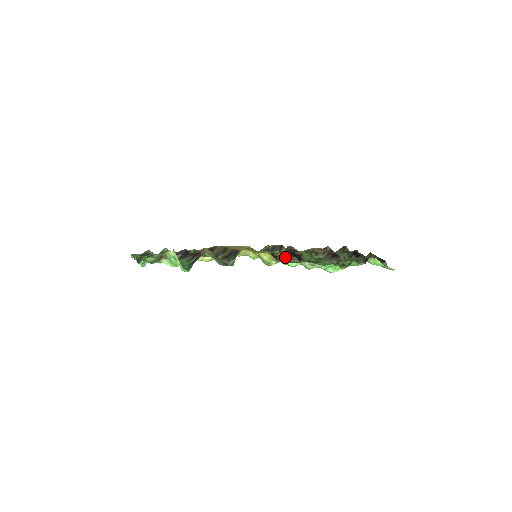
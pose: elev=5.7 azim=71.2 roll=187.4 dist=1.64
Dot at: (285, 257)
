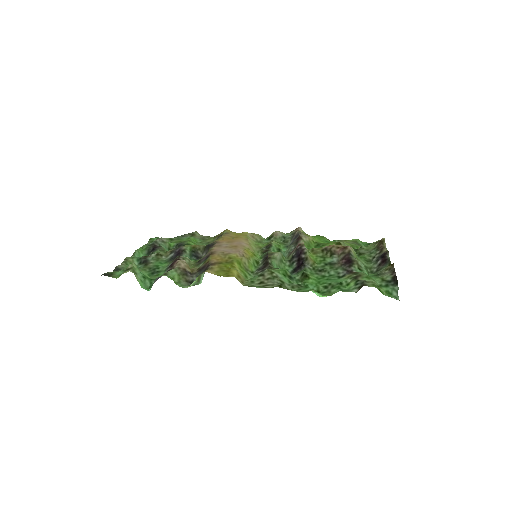
Dot at: (262, 275)
